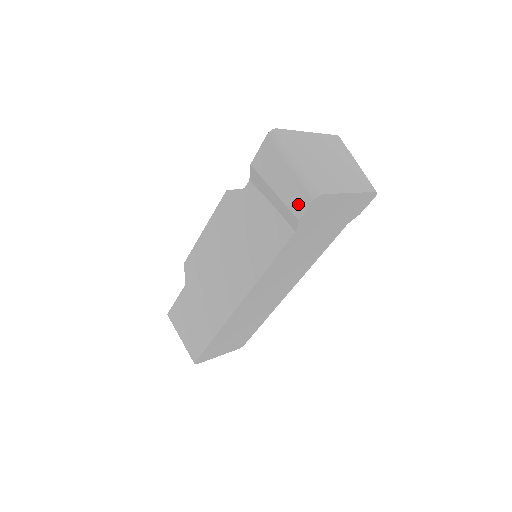
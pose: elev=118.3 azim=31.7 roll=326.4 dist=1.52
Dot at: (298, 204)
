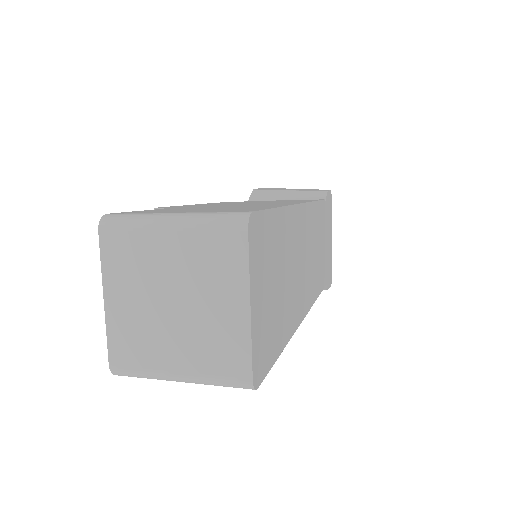
Dot at: (319, 190)
